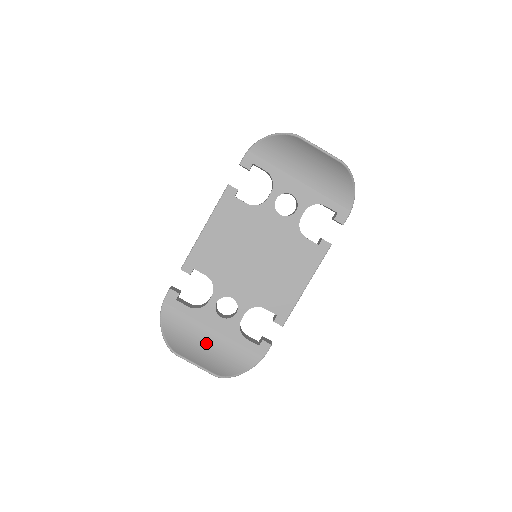
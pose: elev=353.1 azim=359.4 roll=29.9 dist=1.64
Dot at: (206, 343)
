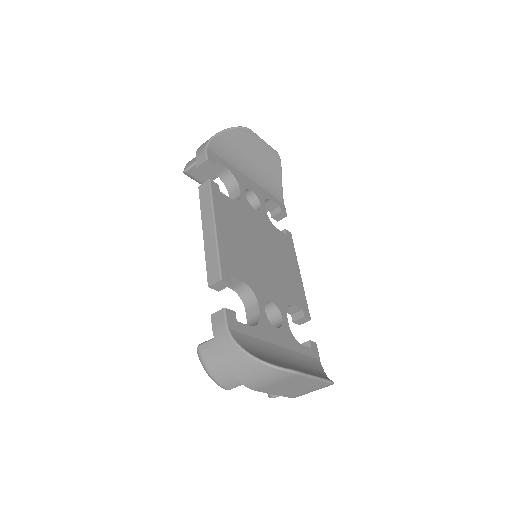
Dot at: (288, 362)
